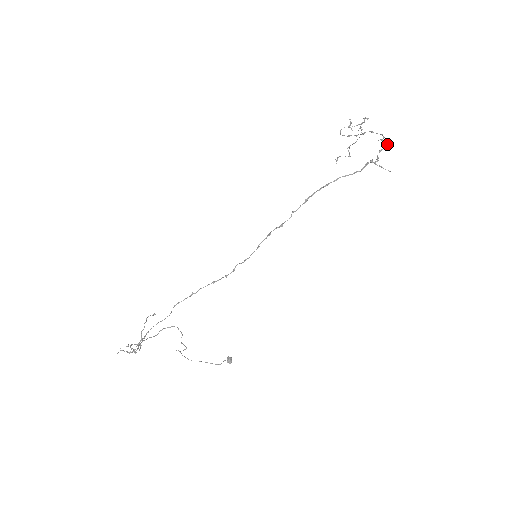
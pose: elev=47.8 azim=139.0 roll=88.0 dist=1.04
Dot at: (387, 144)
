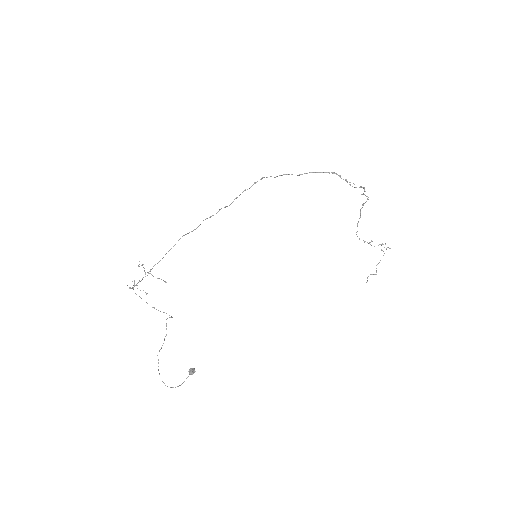
Dot at: (364, 190)
